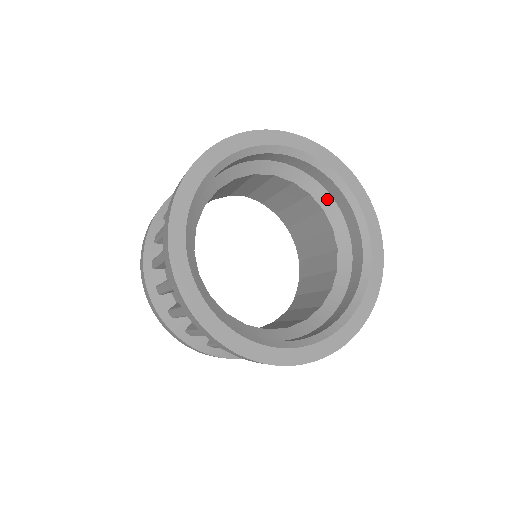
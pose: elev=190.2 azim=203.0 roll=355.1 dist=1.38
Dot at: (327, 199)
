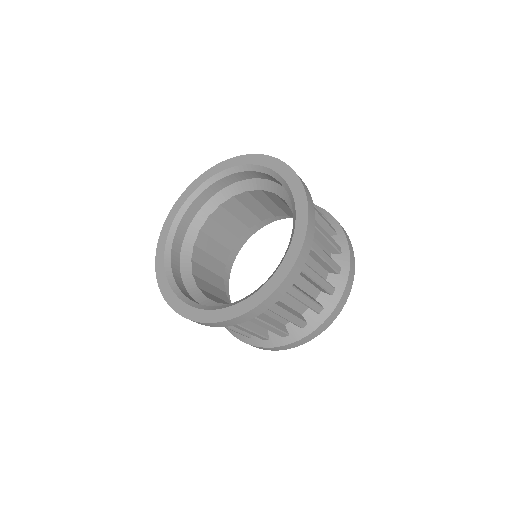
Dot at: (255, 182)
